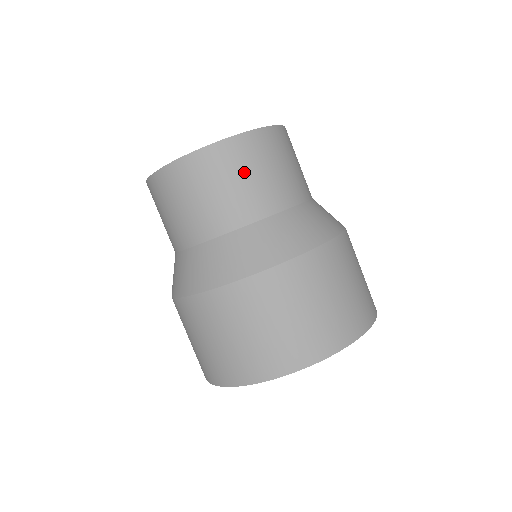
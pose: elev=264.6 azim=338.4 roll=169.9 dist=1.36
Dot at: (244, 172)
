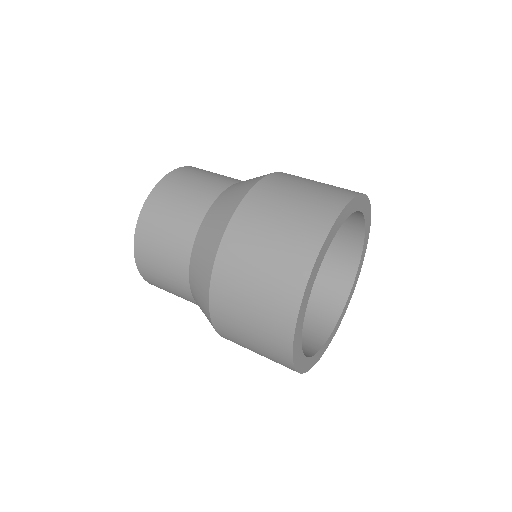
Dot at: (179, 193)
